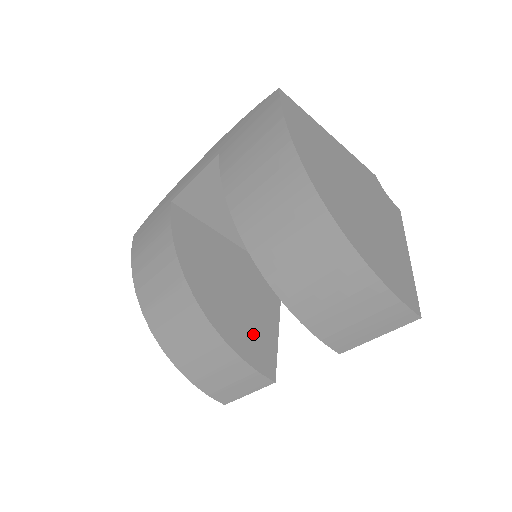
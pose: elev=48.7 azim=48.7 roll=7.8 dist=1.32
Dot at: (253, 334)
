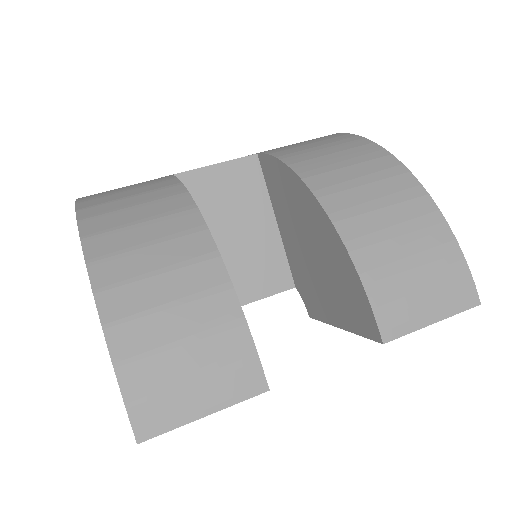
Dot at: occluded
